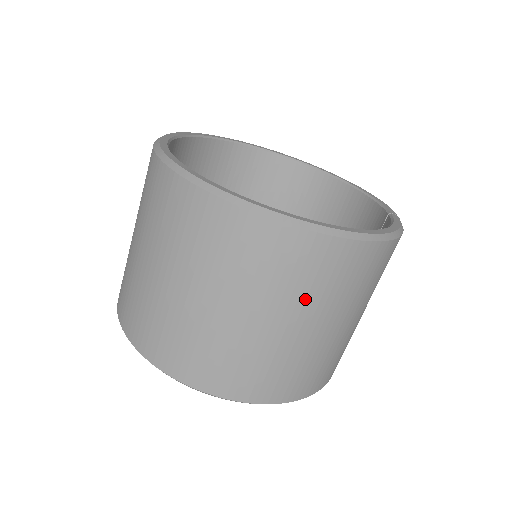
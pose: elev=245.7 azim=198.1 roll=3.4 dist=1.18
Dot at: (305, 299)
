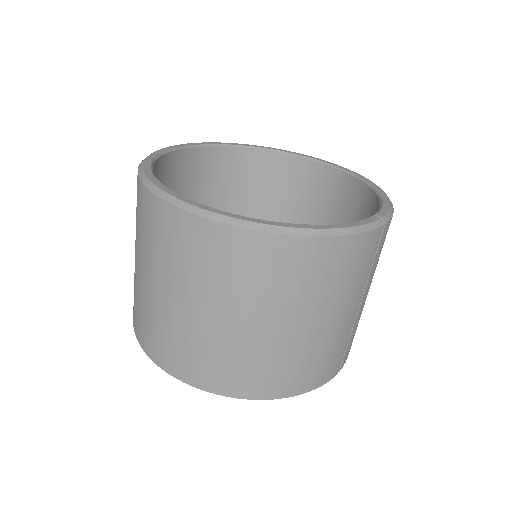
Dot at: (217, 287)
